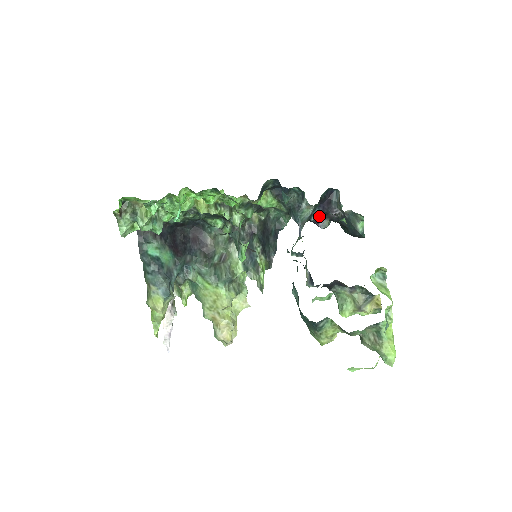
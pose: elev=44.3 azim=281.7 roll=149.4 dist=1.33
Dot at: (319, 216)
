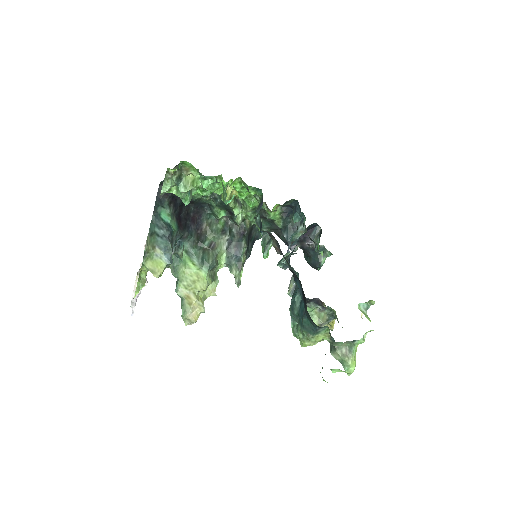
Dot at: (295, 240)
